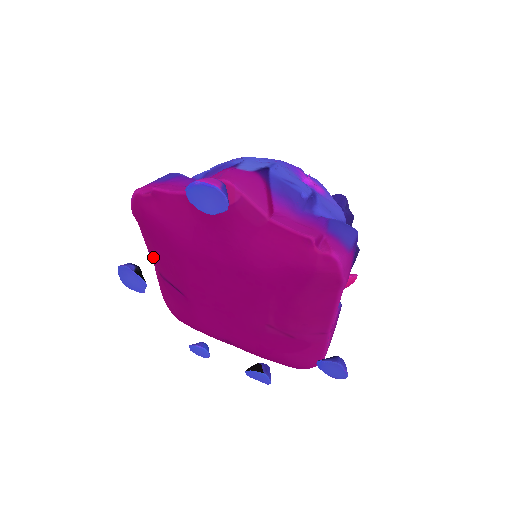
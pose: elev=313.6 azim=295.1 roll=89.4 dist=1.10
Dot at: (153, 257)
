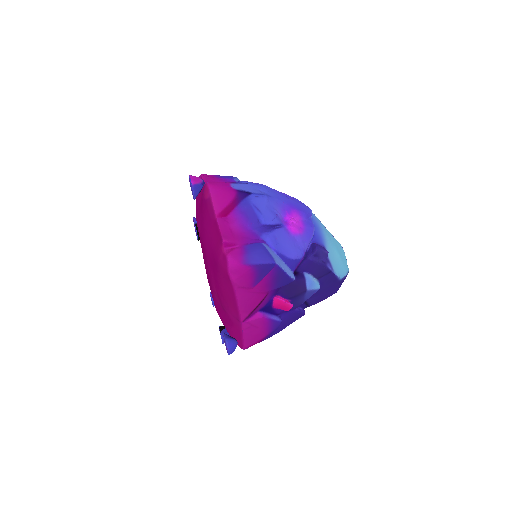
Dot at: occluded
